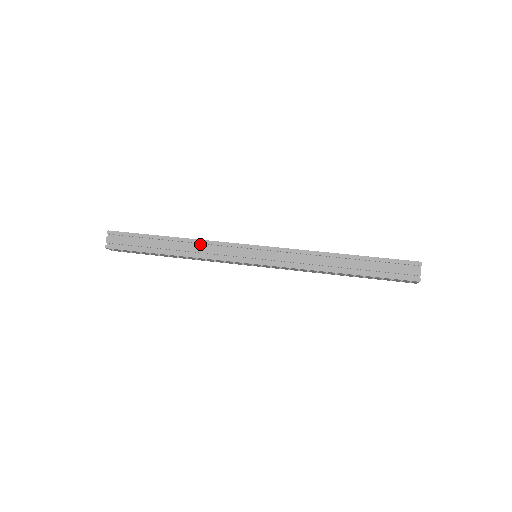
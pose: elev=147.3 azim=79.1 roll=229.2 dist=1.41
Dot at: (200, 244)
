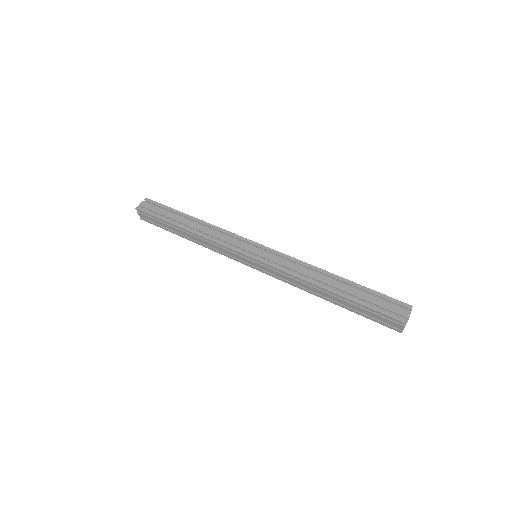
Dot at: (207, 238)
